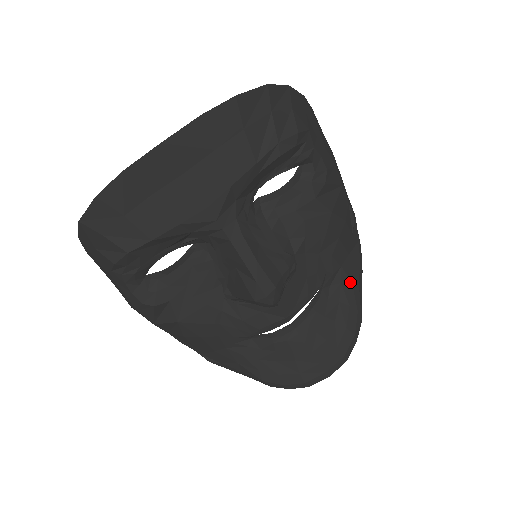
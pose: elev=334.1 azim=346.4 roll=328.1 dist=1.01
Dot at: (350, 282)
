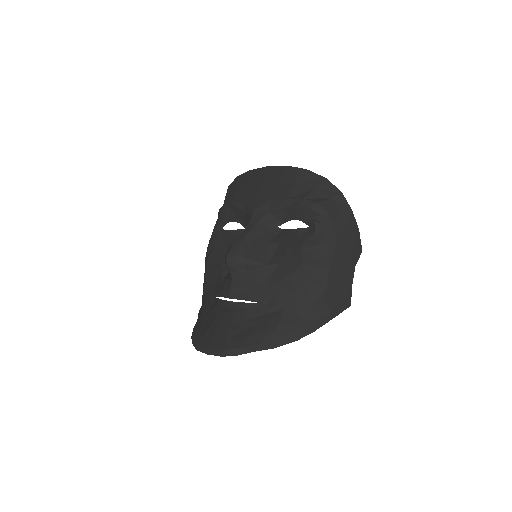
Dot at: (277, 325)
